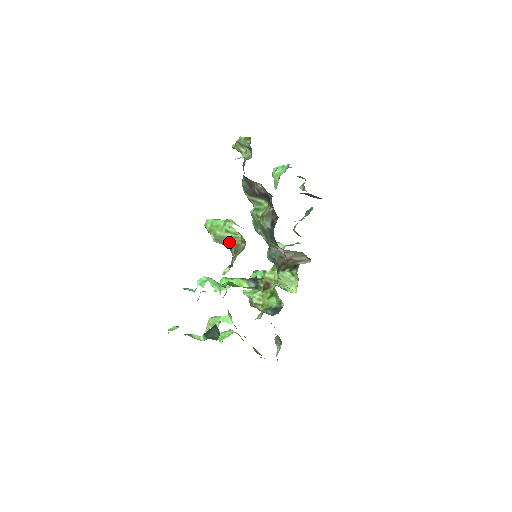
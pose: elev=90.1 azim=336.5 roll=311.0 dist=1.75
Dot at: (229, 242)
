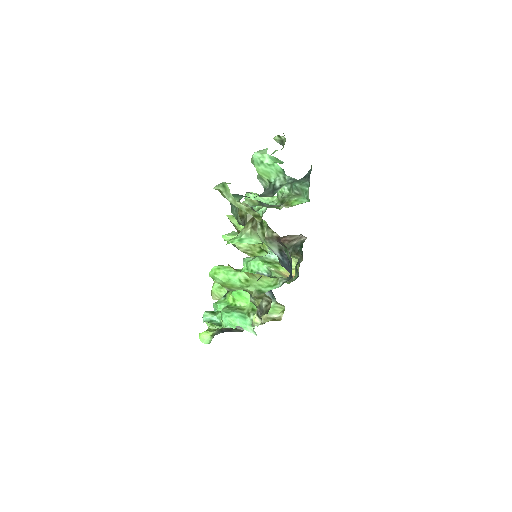
Dot at: occluded
